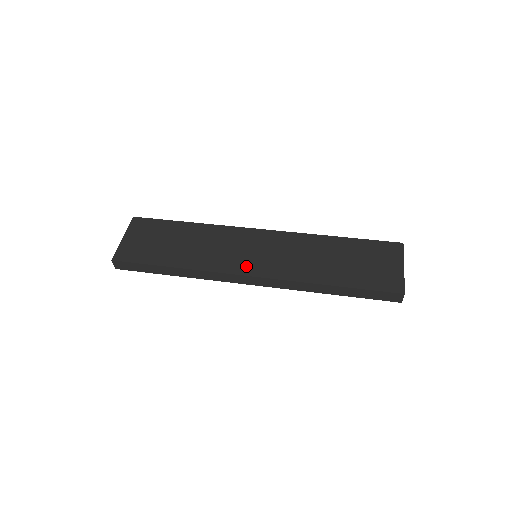
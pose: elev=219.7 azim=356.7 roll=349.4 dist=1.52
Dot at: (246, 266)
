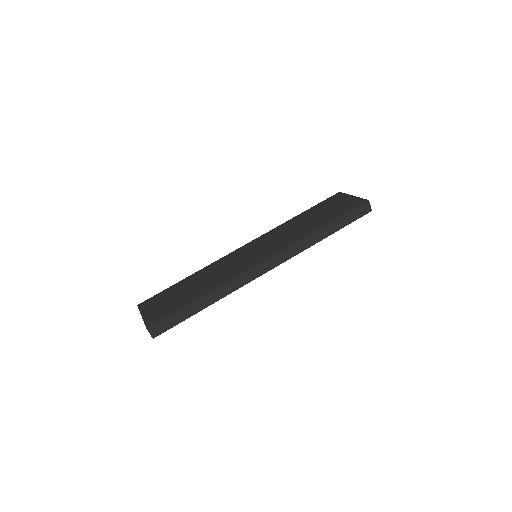
Dot at: (256, 260)
